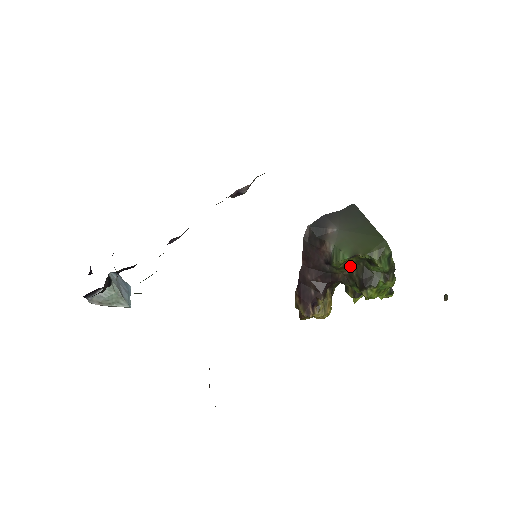
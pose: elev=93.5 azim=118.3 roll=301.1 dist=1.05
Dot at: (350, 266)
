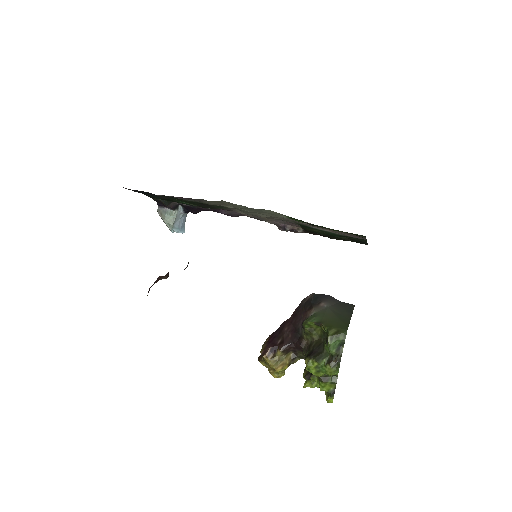
Dot at: (314, 336)
